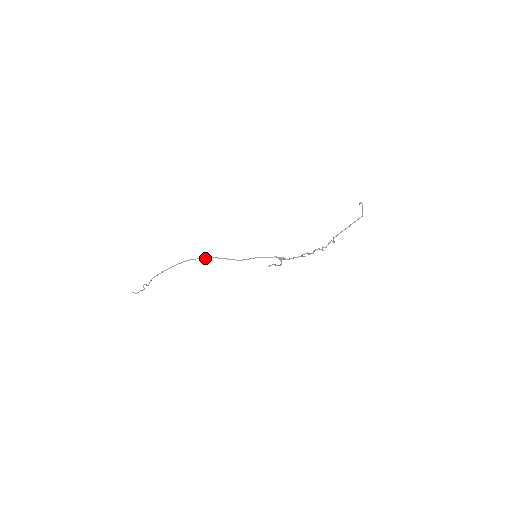
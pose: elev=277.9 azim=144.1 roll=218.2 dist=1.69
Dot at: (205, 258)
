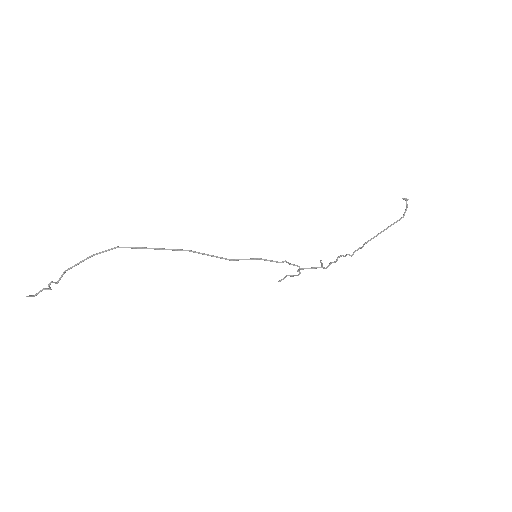
Dot at: occluded
